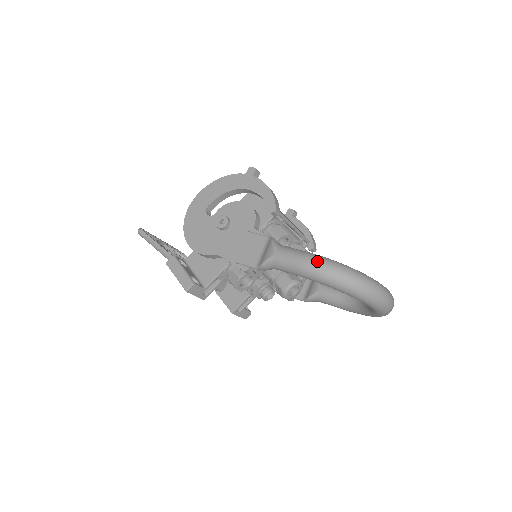
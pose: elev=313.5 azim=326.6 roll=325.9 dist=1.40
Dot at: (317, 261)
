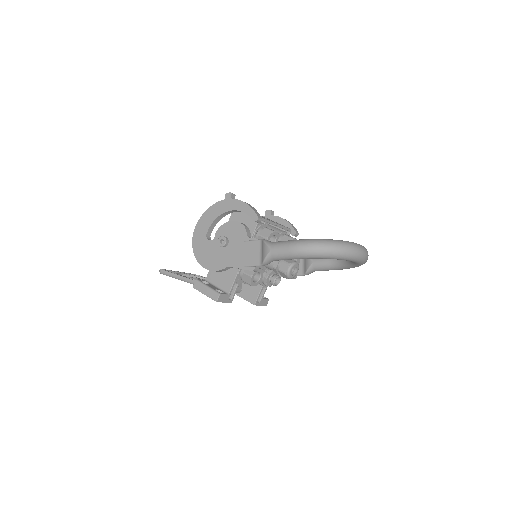
Dot at: (301, 244)
